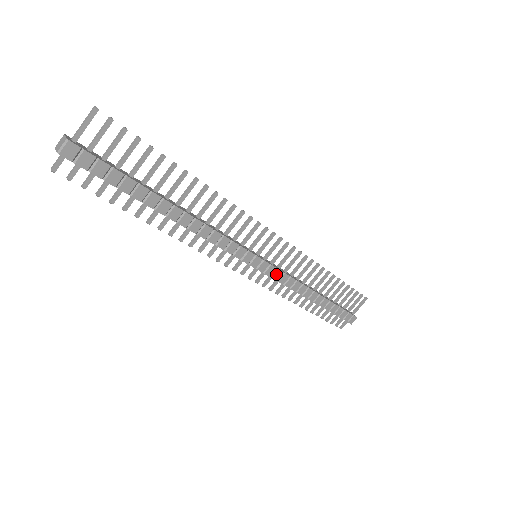
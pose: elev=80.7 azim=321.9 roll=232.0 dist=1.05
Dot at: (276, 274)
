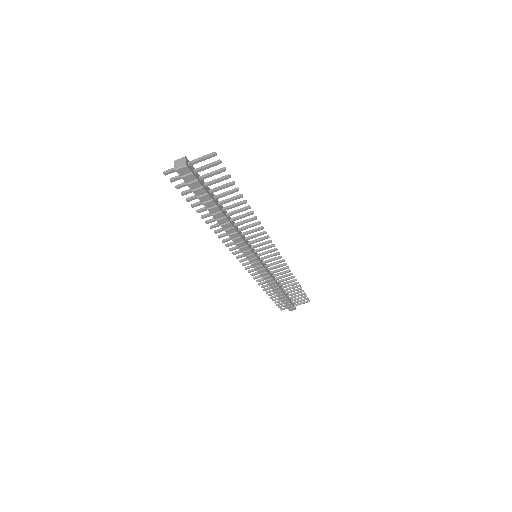
Dot at: (262, 270)
